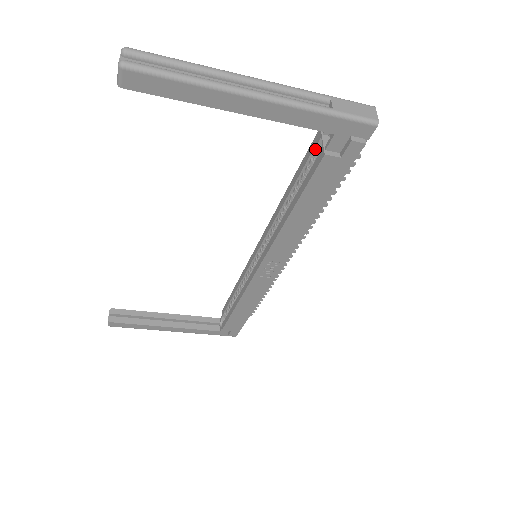
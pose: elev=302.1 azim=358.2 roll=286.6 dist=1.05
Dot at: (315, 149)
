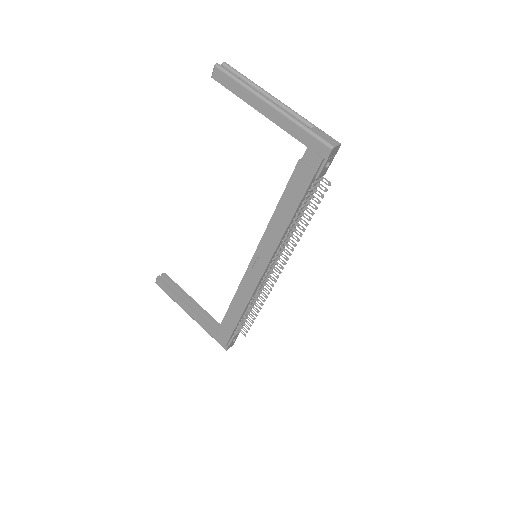
Dot at: occluded
